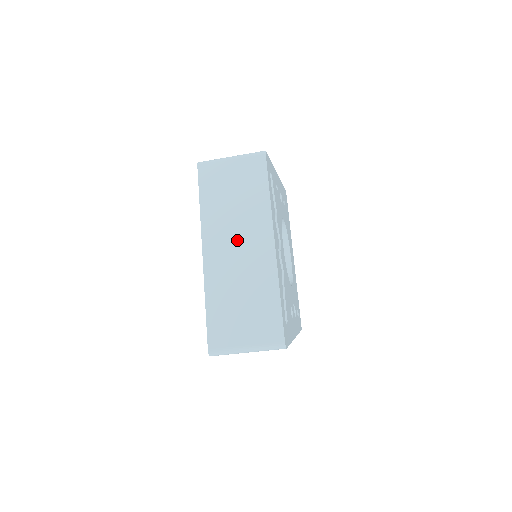
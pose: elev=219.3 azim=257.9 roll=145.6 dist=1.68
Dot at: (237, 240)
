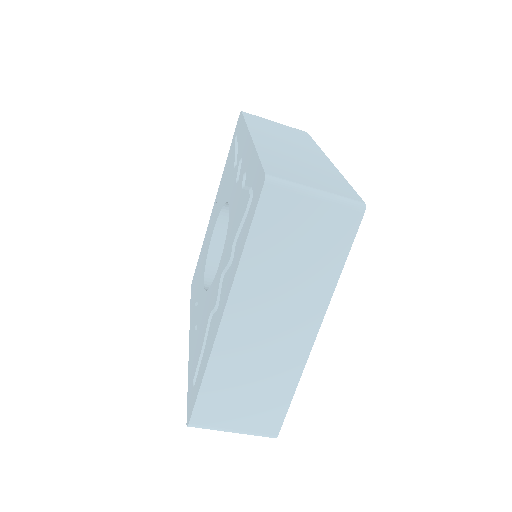
Dot at: (274, 315)
